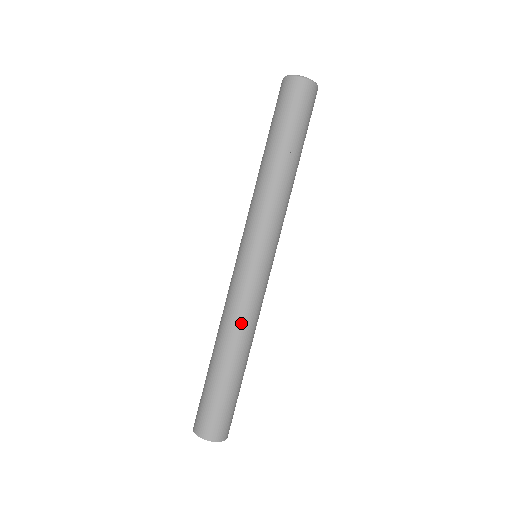
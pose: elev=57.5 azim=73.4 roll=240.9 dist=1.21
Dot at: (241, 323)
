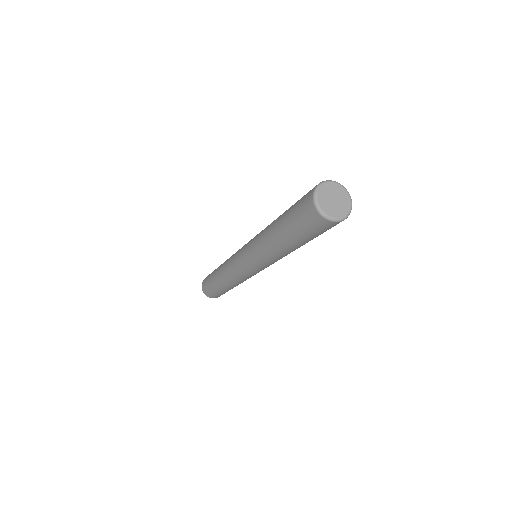
Dot at: occluded
